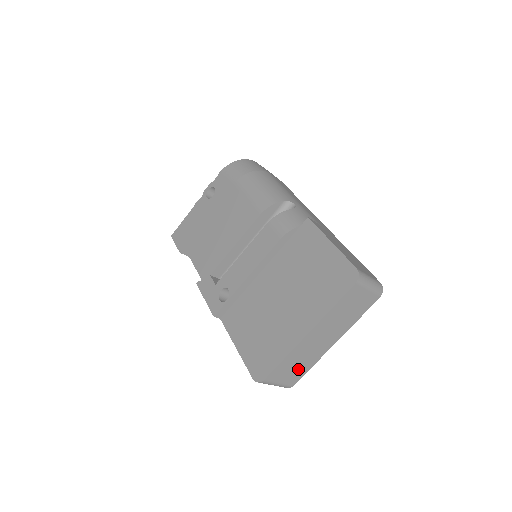
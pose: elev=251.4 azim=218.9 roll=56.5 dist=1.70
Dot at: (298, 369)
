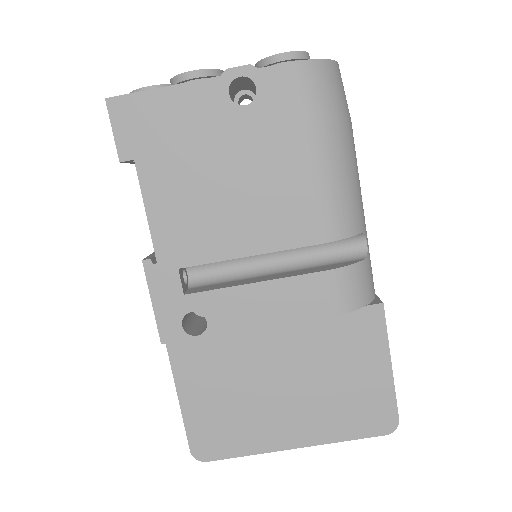
Dot at: occluded
